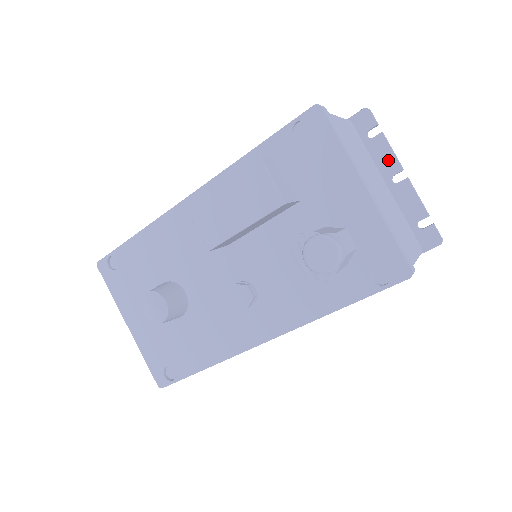
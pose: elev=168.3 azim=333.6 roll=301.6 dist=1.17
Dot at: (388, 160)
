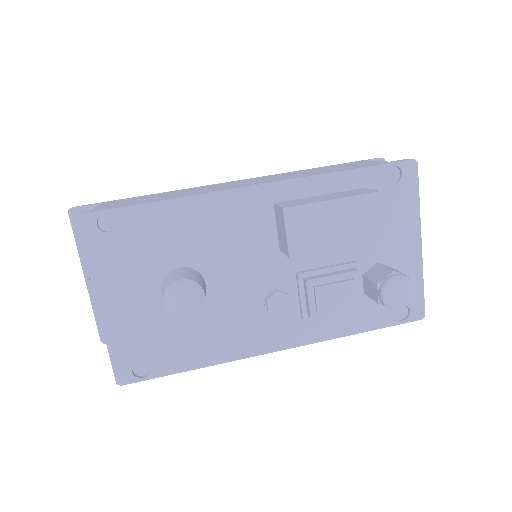
Dot at: occluded
